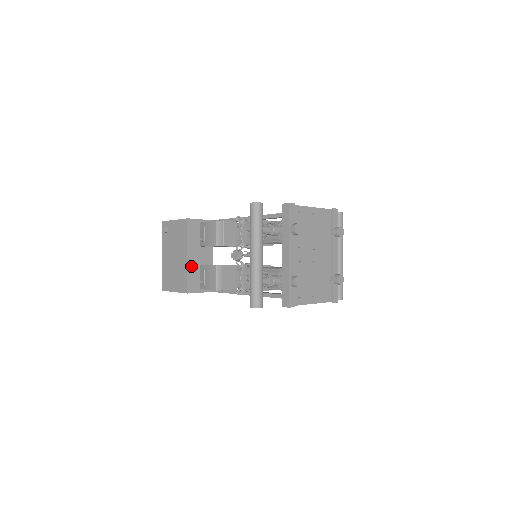
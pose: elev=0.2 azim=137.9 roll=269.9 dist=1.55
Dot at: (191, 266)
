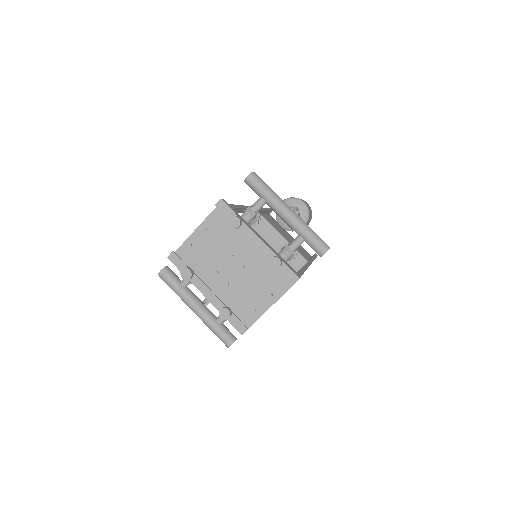
Dot at: occluded
